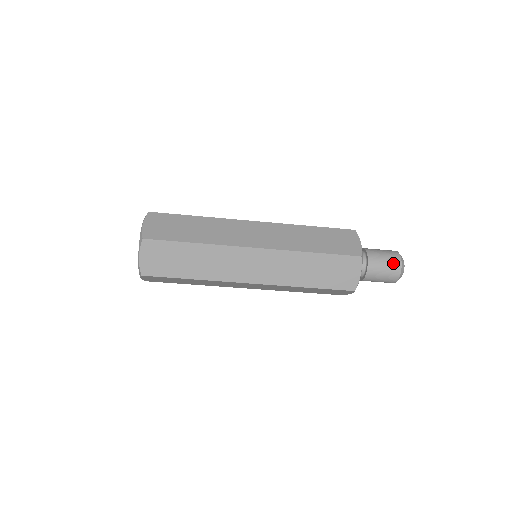
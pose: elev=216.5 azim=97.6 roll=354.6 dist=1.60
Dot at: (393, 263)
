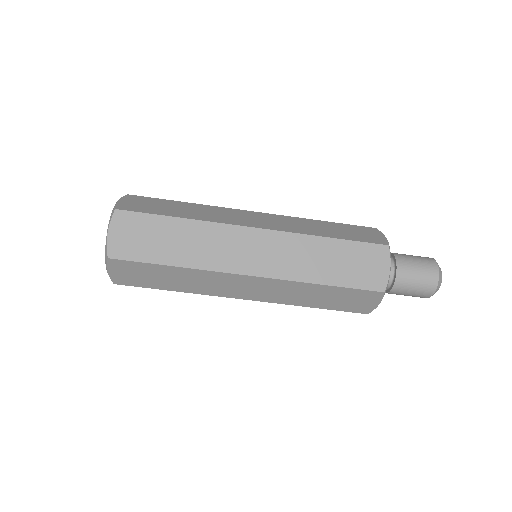
Dot at: (428, 265)
